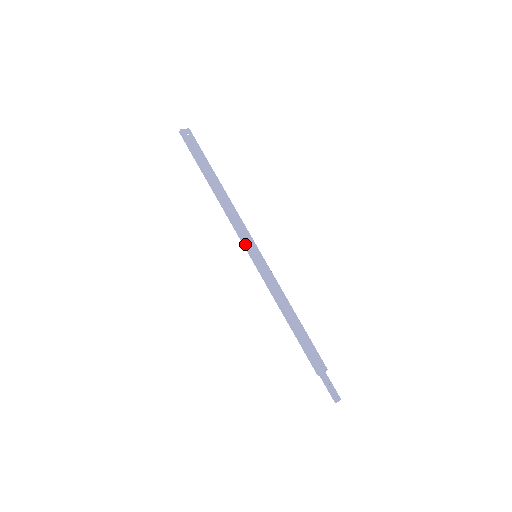
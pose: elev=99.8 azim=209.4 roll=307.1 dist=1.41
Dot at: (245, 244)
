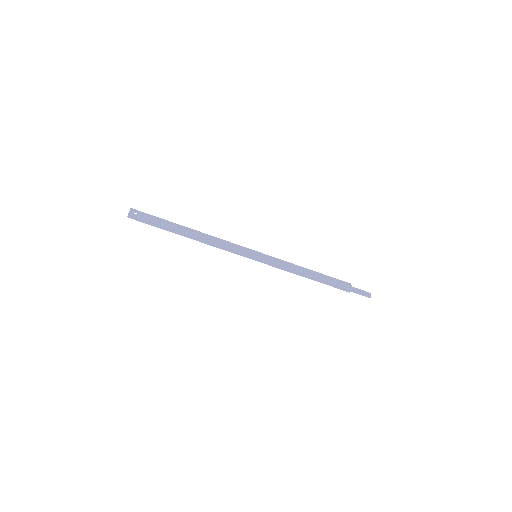
Dot at: (244, 255)
